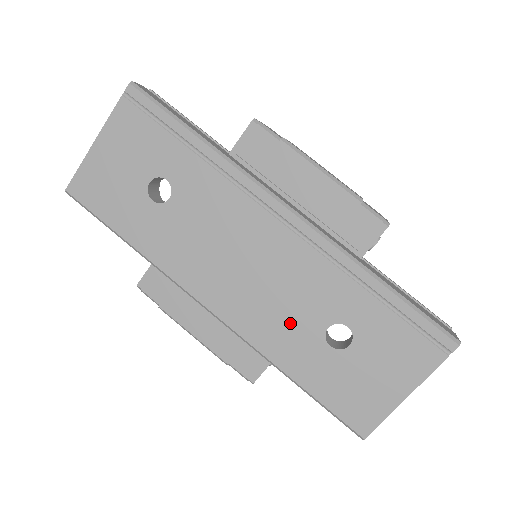
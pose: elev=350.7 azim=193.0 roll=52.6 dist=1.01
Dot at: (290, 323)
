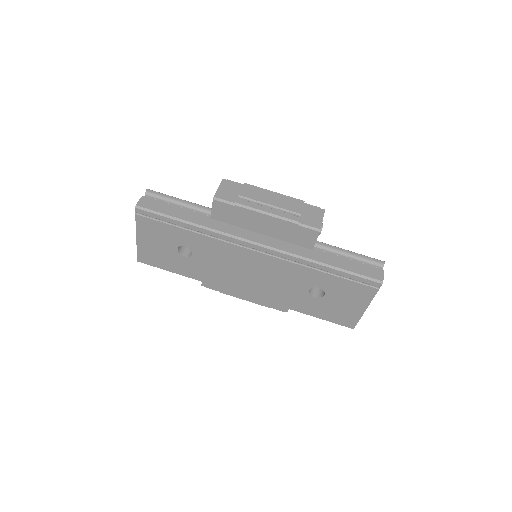
Dot at: (288, 292)
